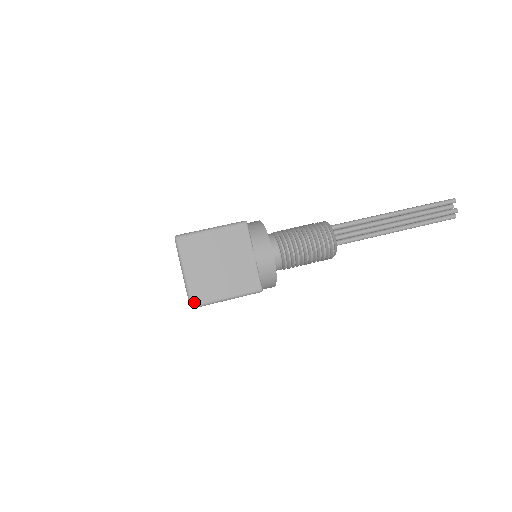
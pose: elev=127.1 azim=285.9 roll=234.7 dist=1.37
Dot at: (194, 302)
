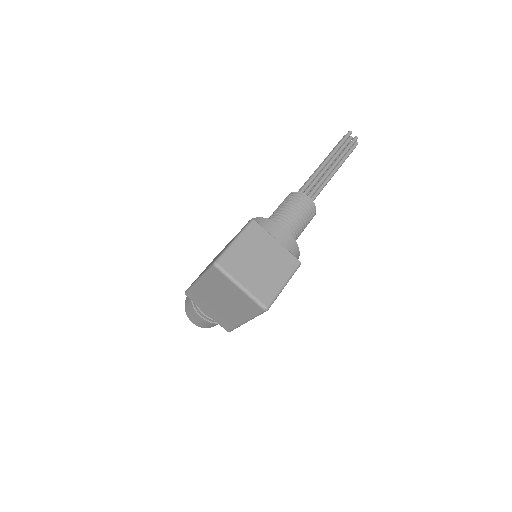
Dot at: (266, 304)
